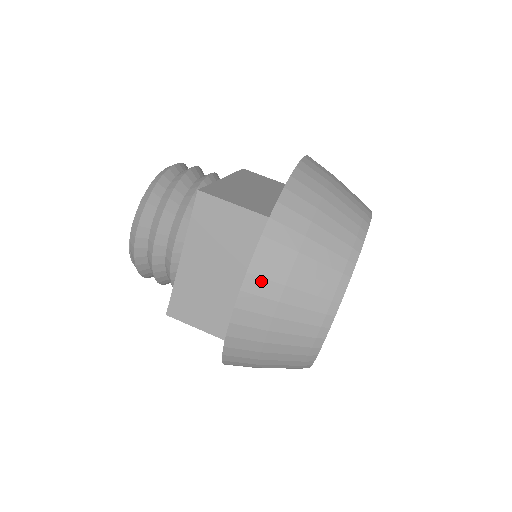
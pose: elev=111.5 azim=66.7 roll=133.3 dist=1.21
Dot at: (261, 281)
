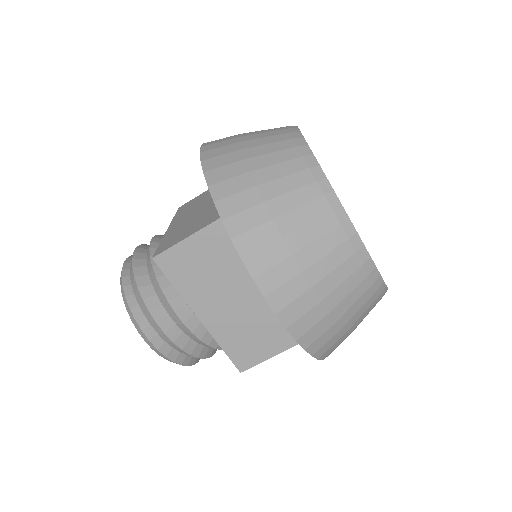
Dot at: occluded
